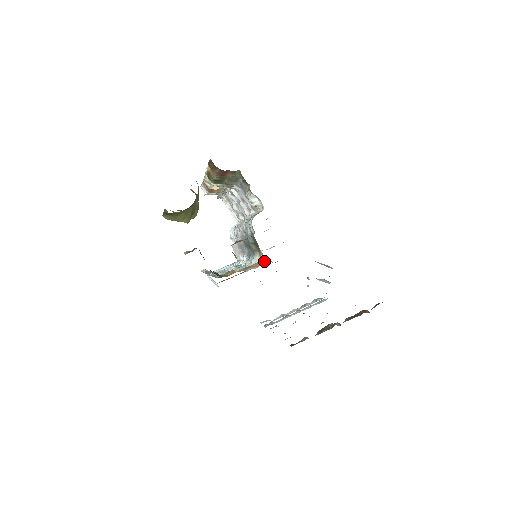
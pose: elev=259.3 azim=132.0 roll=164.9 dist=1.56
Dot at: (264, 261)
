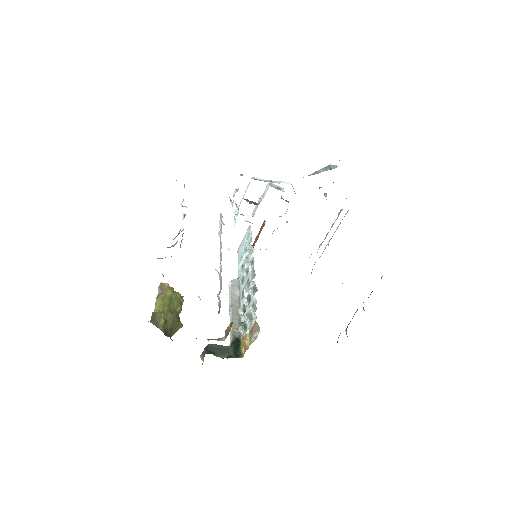
Dot at: occluded
